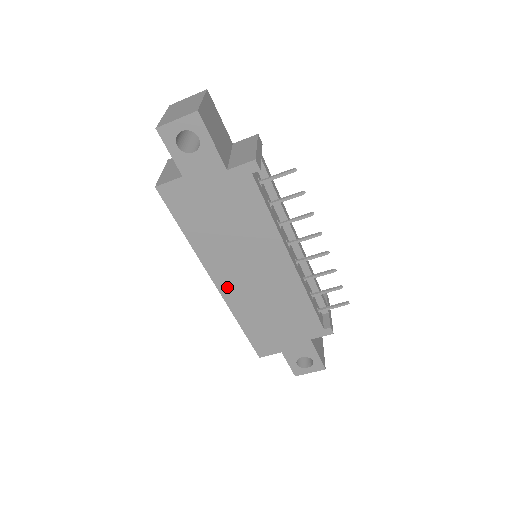
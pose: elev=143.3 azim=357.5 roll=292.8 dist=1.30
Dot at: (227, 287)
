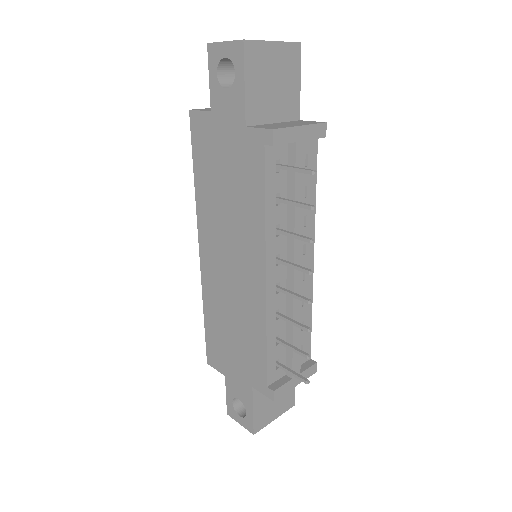
Dot at: (207, 262)
